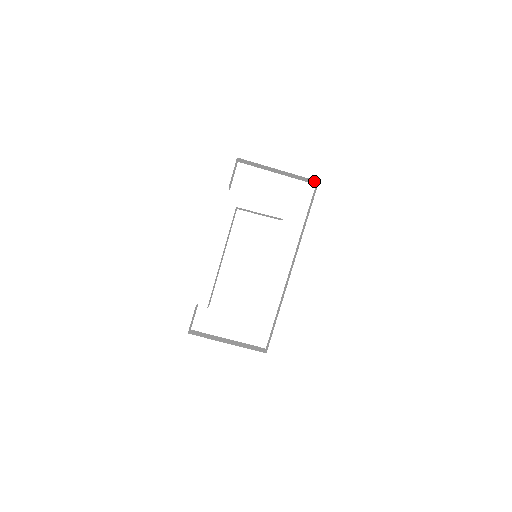
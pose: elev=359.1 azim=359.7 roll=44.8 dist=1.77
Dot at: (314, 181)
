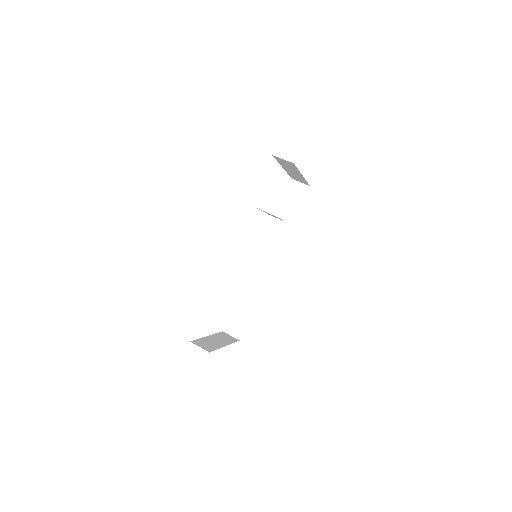
Dot at: (304, 183)
